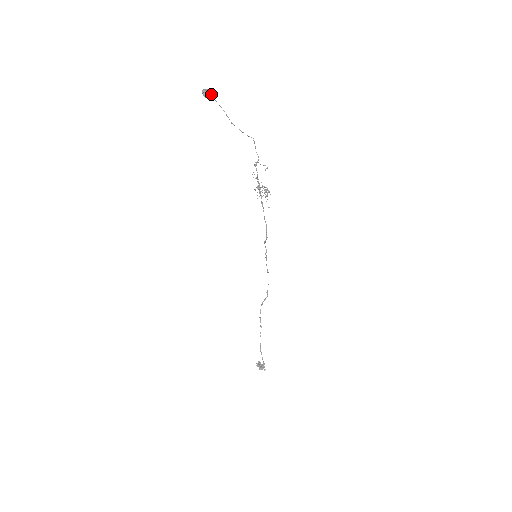
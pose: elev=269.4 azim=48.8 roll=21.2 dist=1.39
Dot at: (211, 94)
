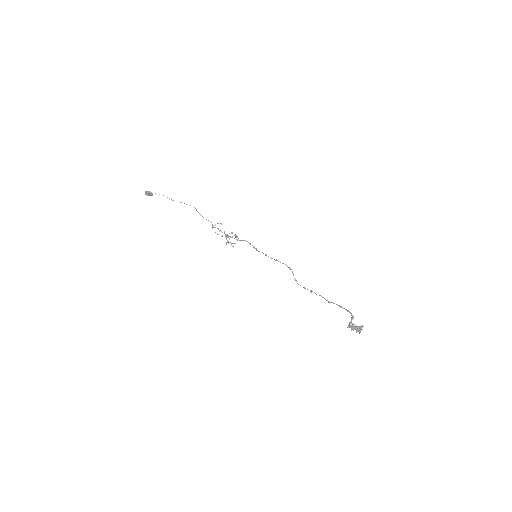
Dot at: (150, 193)
